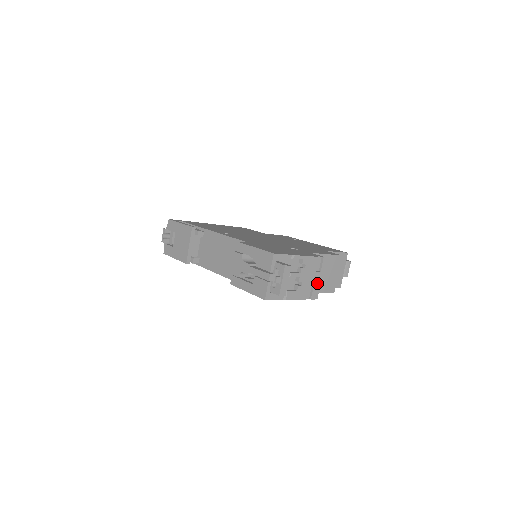
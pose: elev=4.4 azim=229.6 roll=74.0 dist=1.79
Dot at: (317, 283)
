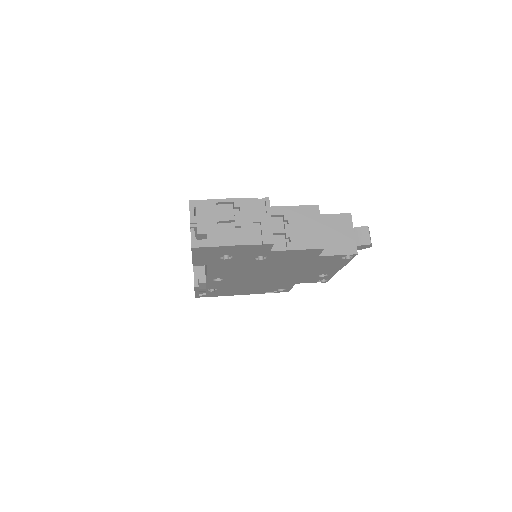
Dot at: (266, 226)
